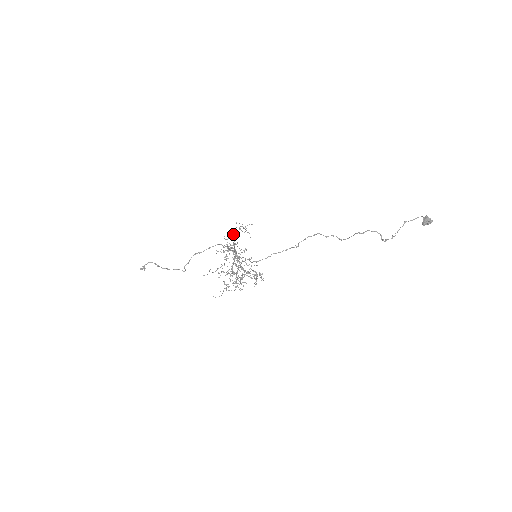
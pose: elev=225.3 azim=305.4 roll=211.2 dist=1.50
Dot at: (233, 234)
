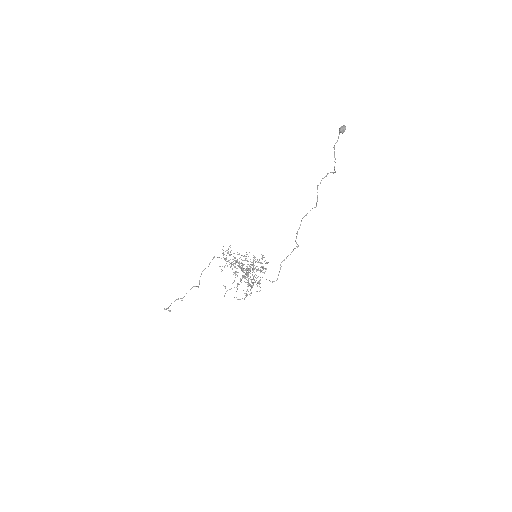
Dot at: occluded
